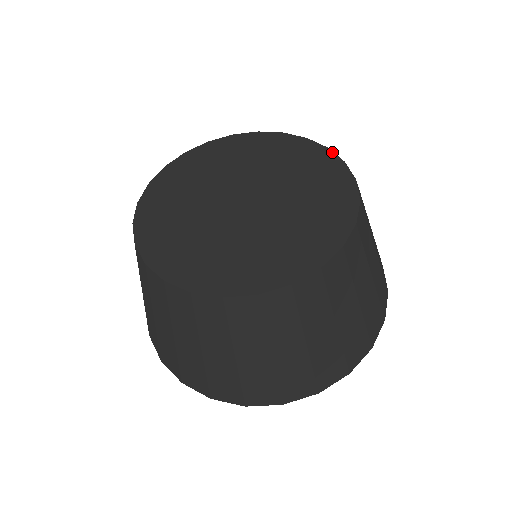
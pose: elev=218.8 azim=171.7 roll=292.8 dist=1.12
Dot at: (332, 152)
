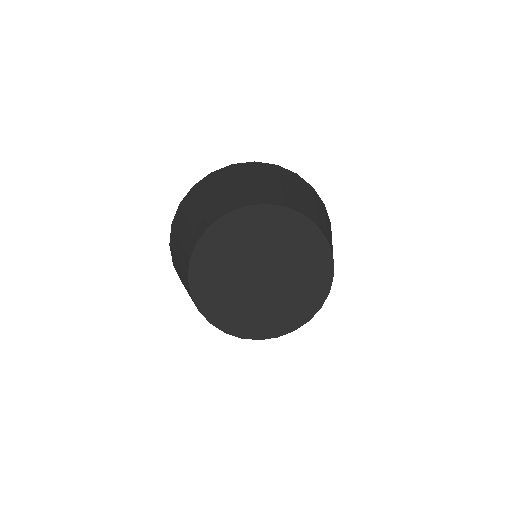
Dot at: (329, 246)
